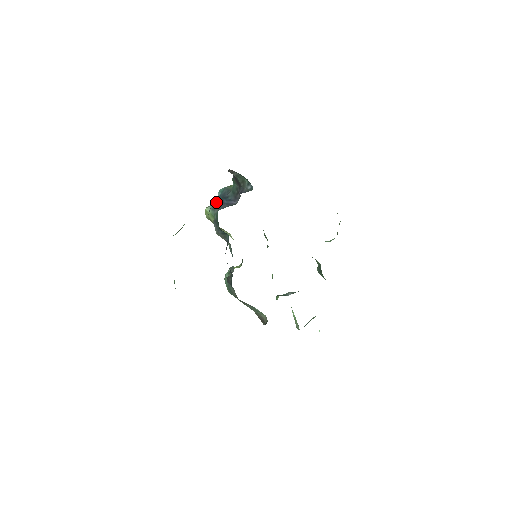
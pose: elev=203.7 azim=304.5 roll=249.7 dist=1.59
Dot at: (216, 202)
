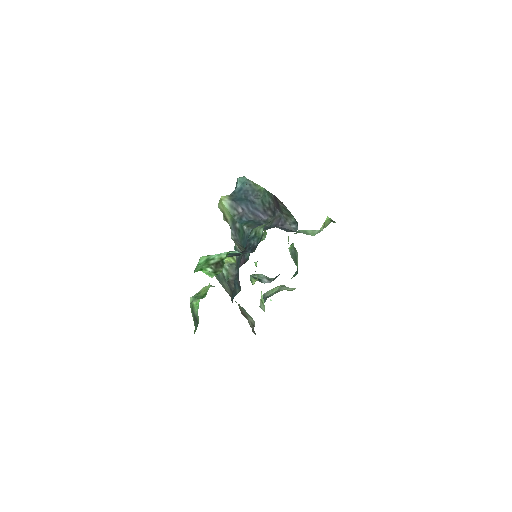
Dot at: (237, 200)
